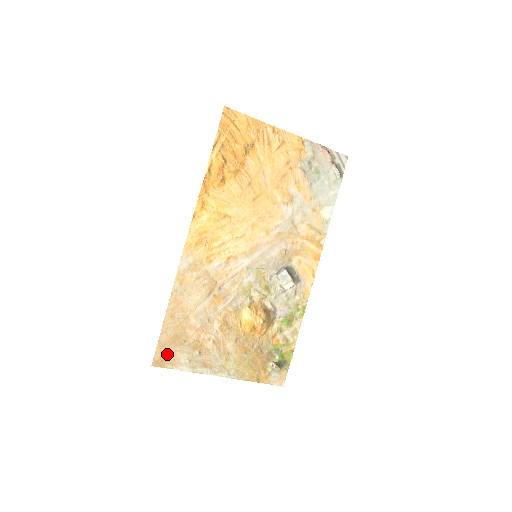
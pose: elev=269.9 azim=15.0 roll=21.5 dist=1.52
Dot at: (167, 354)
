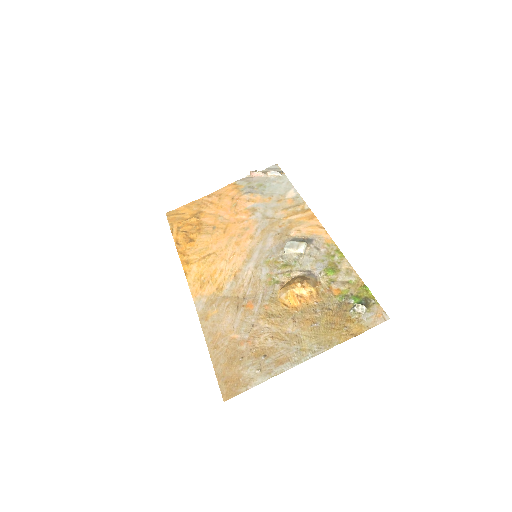
Dot at: (232, 380)
